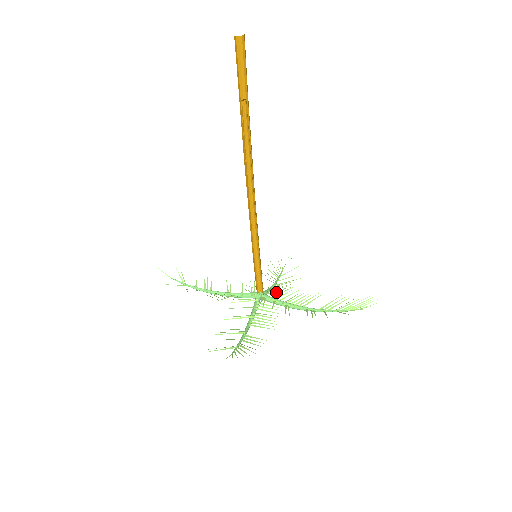
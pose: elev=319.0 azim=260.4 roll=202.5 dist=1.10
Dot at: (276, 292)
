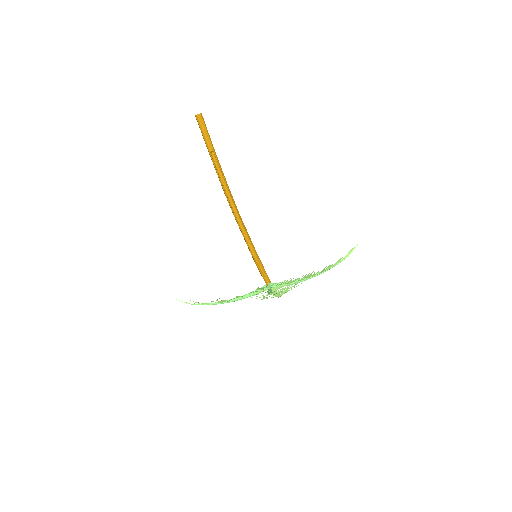
Dot at: occluded
